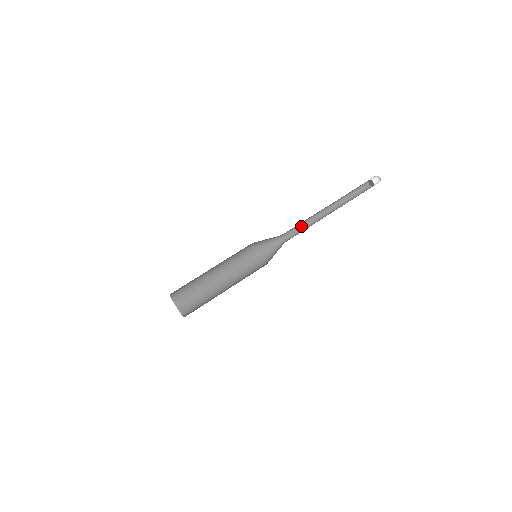
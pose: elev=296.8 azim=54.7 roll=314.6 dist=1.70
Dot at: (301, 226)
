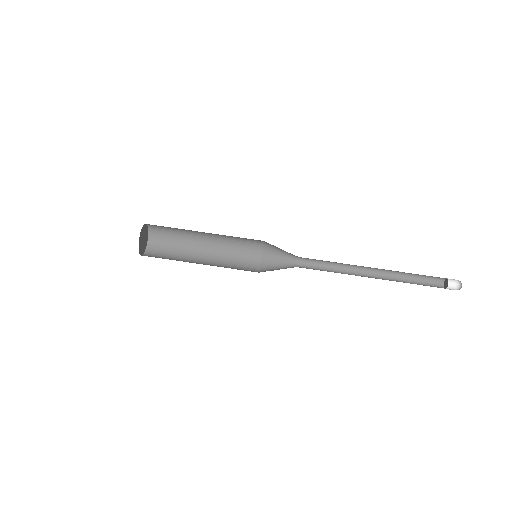
Dot at: (329, 263)
